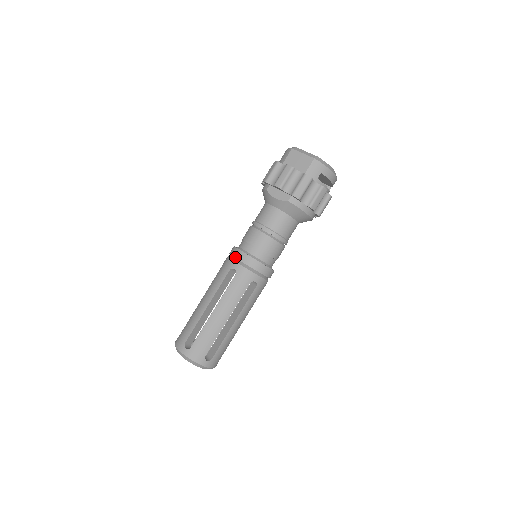
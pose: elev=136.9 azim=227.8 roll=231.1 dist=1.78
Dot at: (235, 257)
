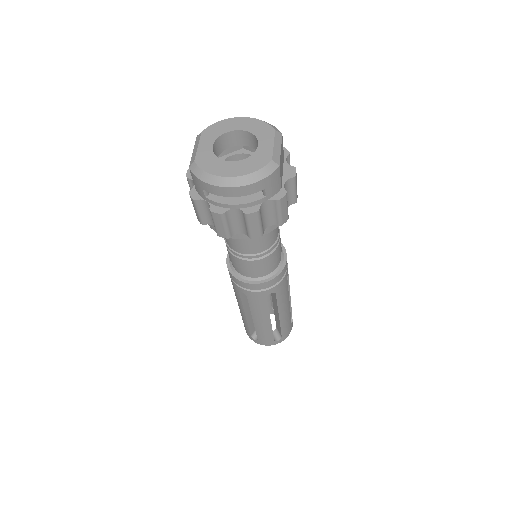
Dot at: occluded
